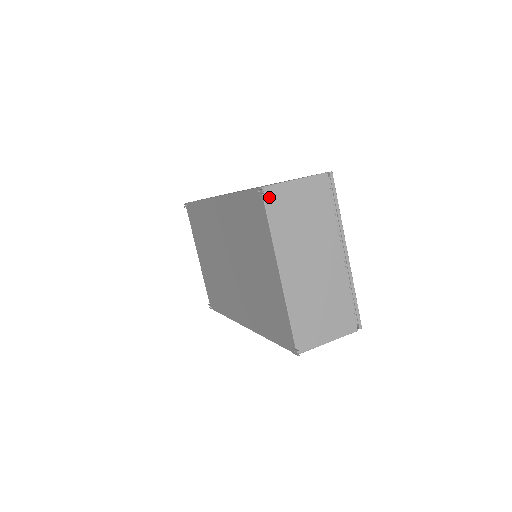
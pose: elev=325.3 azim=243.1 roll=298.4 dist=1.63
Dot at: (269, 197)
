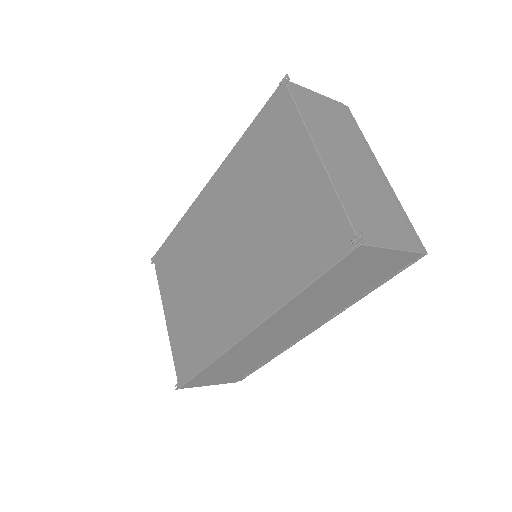
Dot at: (293, 89)
